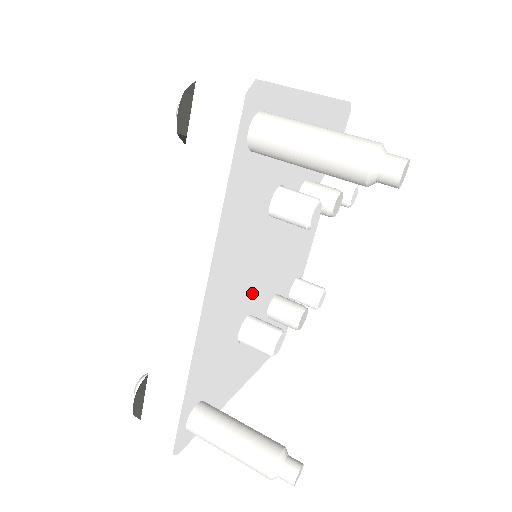
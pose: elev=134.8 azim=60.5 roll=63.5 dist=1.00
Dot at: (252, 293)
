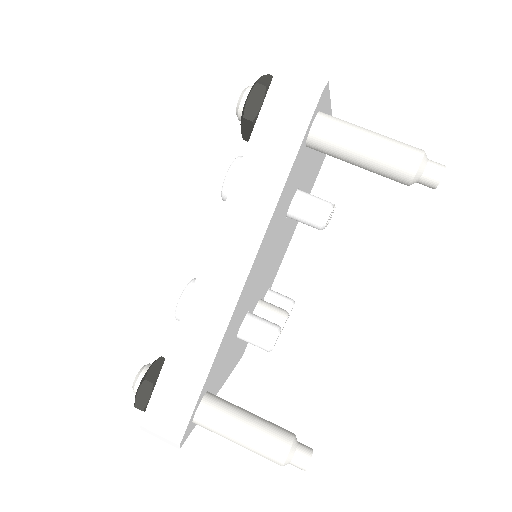
Dot at: (256, 288)
